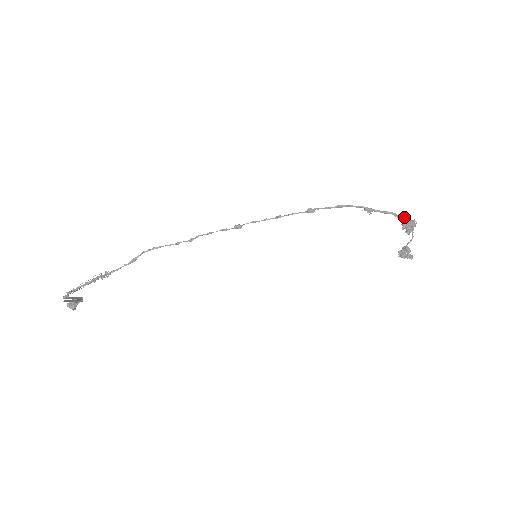
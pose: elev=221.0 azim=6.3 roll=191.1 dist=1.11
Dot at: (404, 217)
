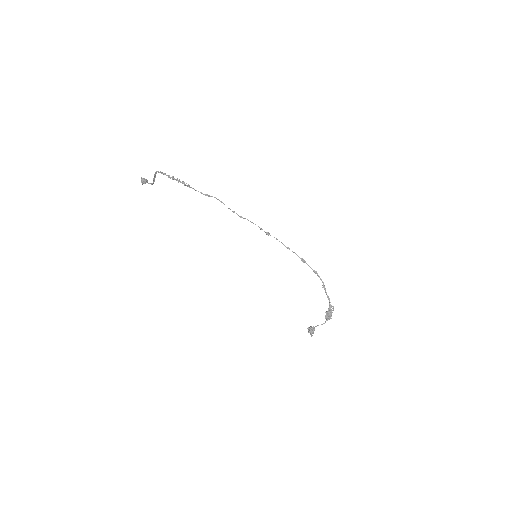
Dot at: occluded
